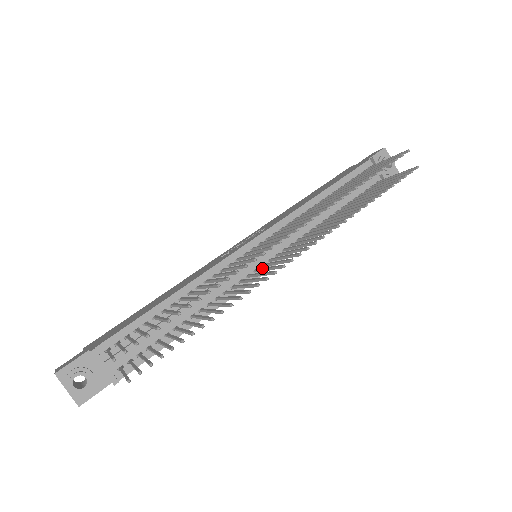
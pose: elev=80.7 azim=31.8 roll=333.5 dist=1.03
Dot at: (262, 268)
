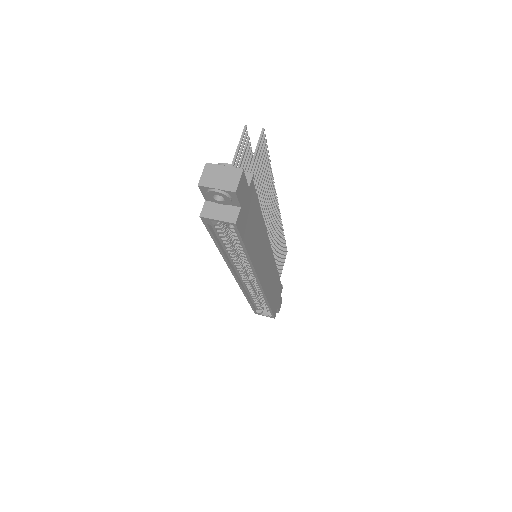
Dot at: occluded
